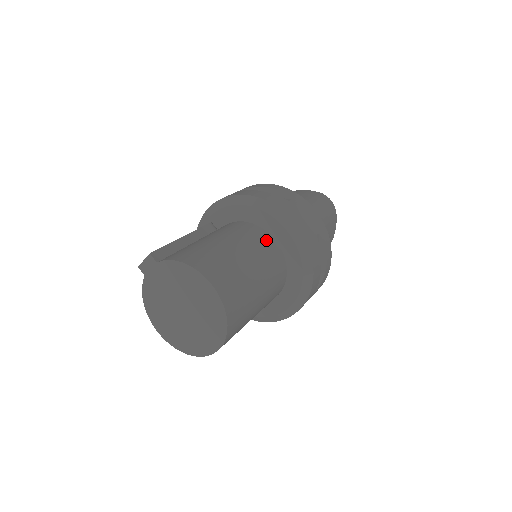
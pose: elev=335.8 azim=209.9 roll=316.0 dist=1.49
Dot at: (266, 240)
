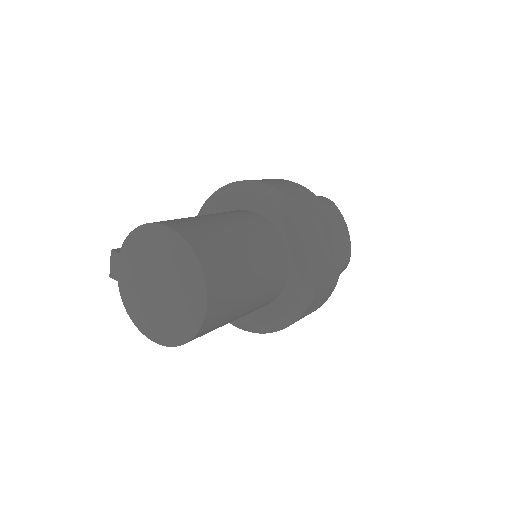
Dot at: (240, 212)
